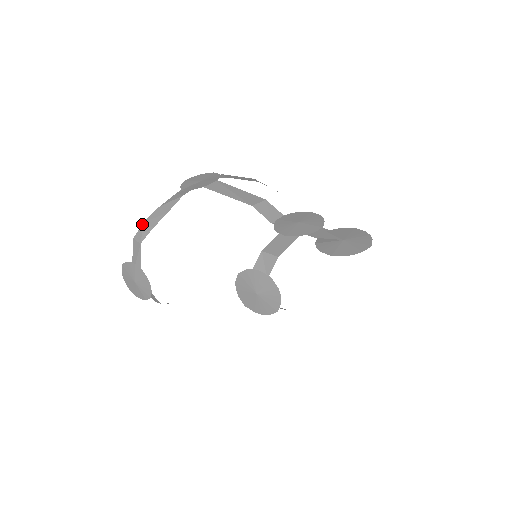
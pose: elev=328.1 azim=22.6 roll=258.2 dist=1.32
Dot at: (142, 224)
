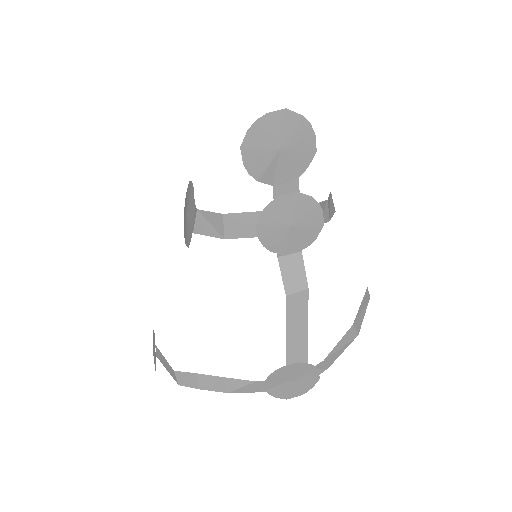
Dot at: occluded
